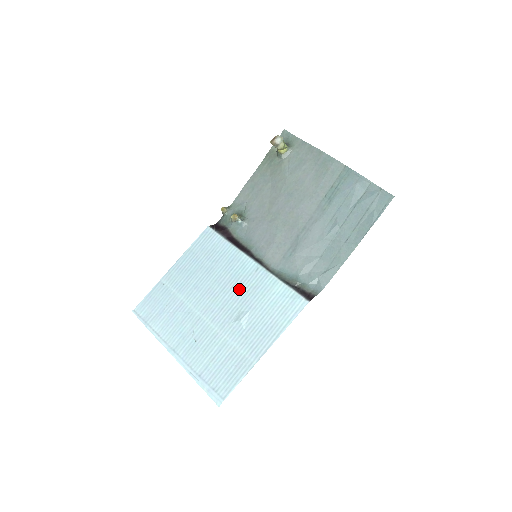
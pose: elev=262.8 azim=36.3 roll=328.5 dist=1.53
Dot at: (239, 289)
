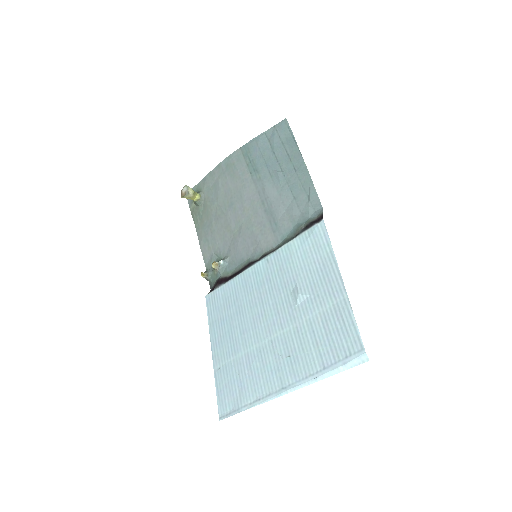
Dot at: (272, 286)
